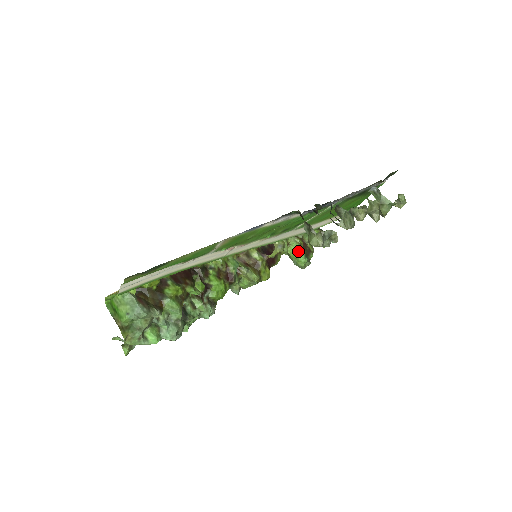
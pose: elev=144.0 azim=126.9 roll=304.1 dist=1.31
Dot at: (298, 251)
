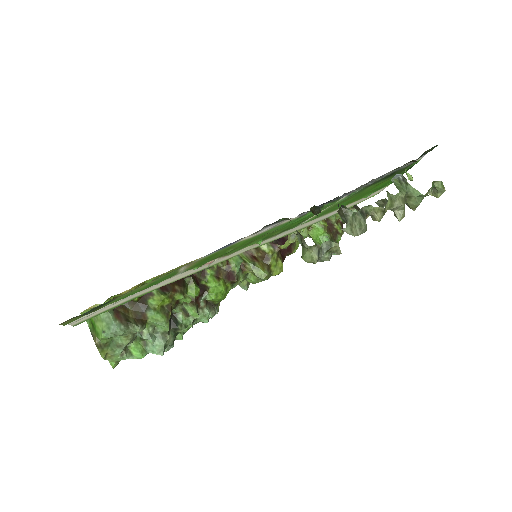
Dot at: (321, 235)
